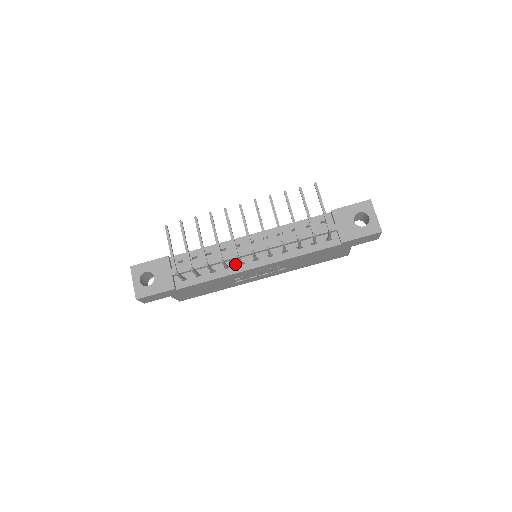
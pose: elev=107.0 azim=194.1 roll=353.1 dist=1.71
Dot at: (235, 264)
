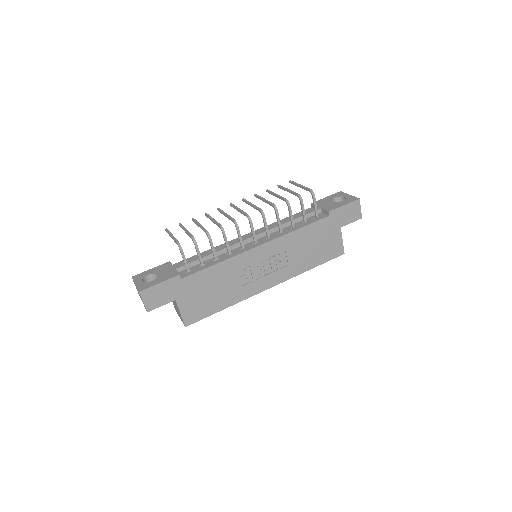
Dot at: (237, 250)
